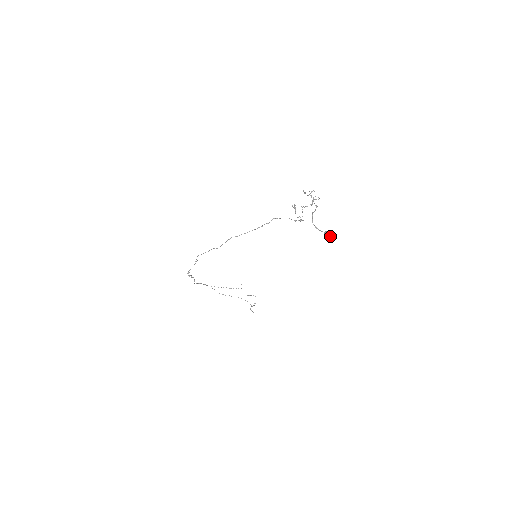
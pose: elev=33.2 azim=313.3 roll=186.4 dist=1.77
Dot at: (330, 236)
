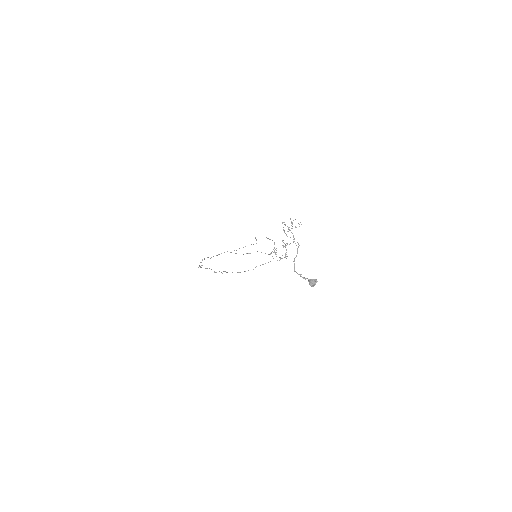
Dot at: occluded
